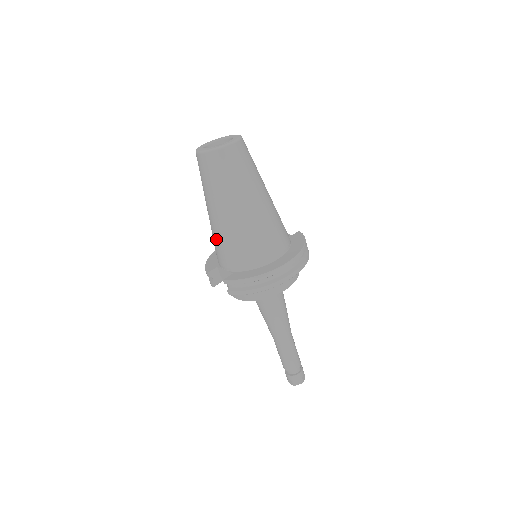
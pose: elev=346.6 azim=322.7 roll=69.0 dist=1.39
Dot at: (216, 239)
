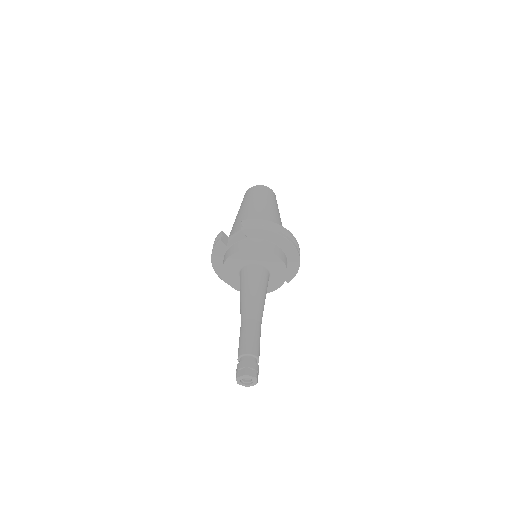
Dot at: (240, 219)
